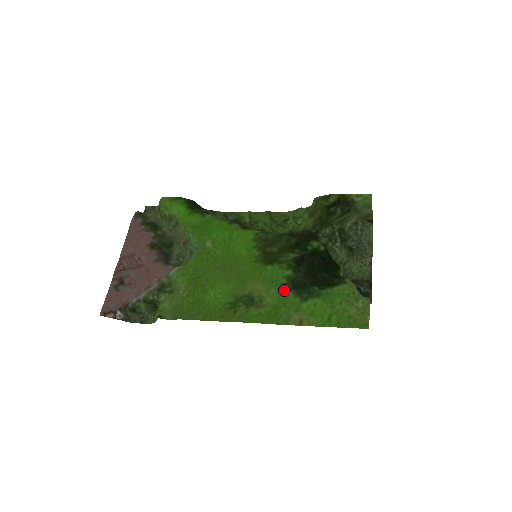
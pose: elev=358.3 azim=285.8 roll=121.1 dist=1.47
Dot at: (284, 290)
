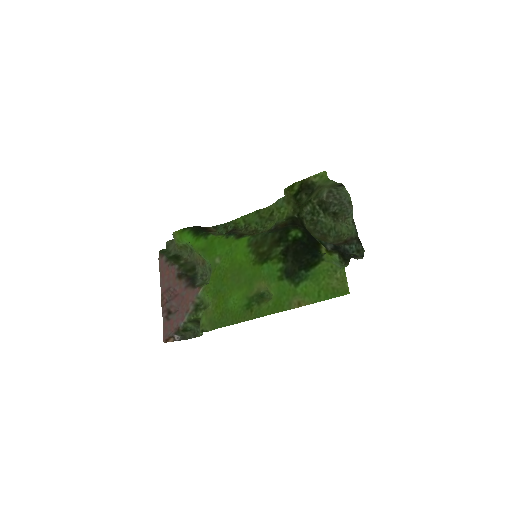
Dot at: (281, 281)
